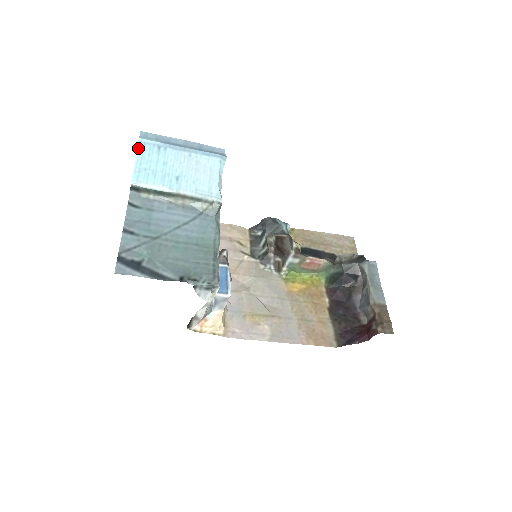
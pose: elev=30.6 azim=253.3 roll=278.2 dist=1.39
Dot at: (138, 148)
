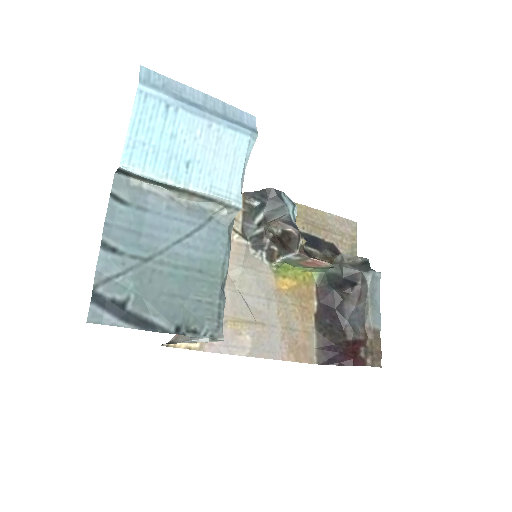
Dot at: (135, 103)
